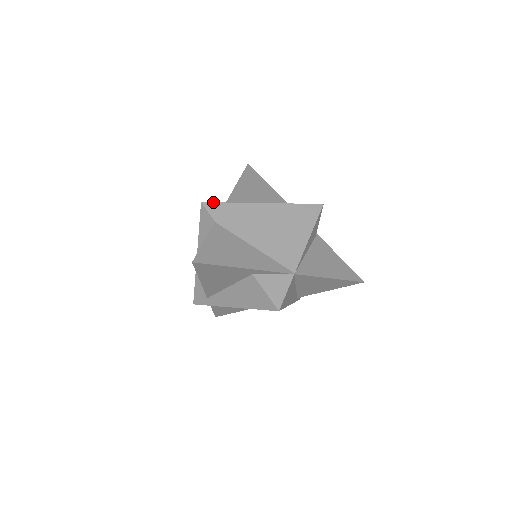
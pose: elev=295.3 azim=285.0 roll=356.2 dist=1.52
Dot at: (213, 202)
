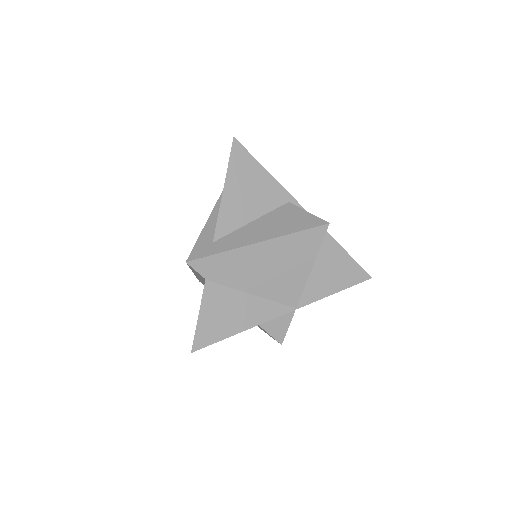
Dot at: (199, 258)
